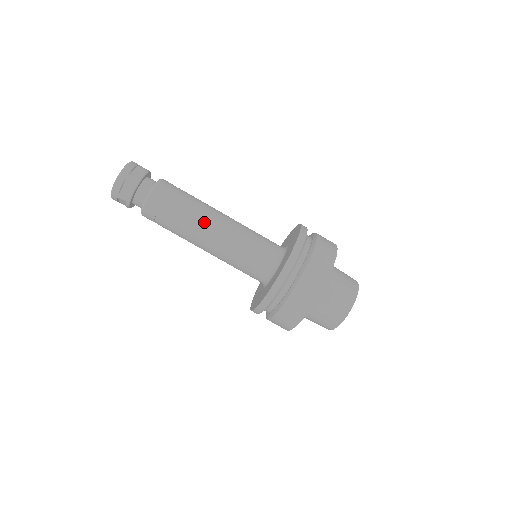
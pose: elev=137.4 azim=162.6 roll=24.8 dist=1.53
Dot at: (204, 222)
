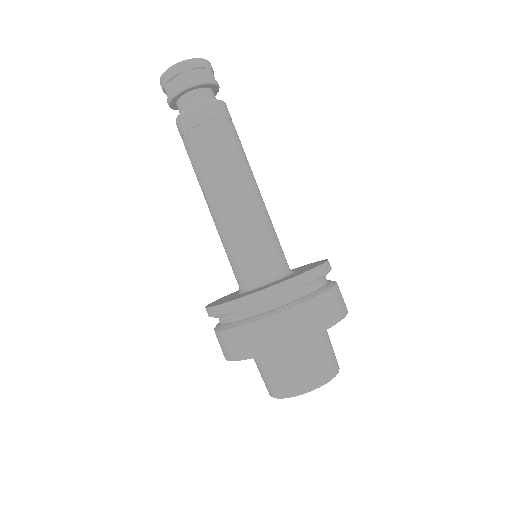
Dot at: (248, 171)
